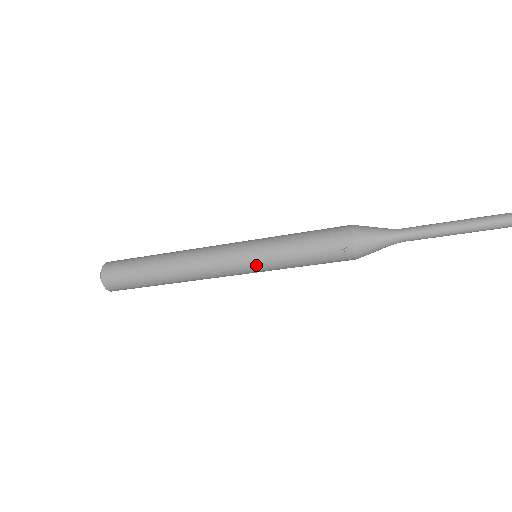
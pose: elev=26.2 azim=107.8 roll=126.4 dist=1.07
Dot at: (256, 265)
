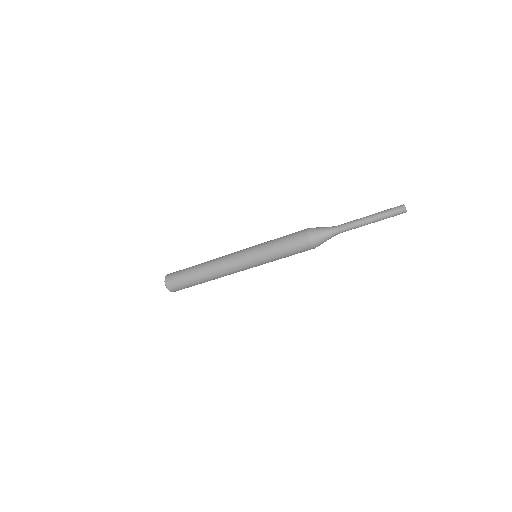
Dot at: (259, 265)
